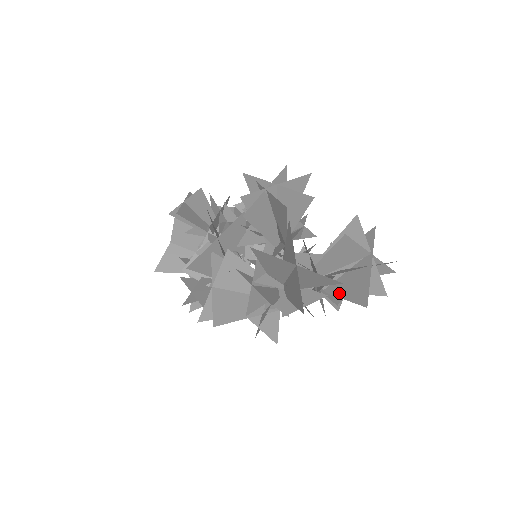
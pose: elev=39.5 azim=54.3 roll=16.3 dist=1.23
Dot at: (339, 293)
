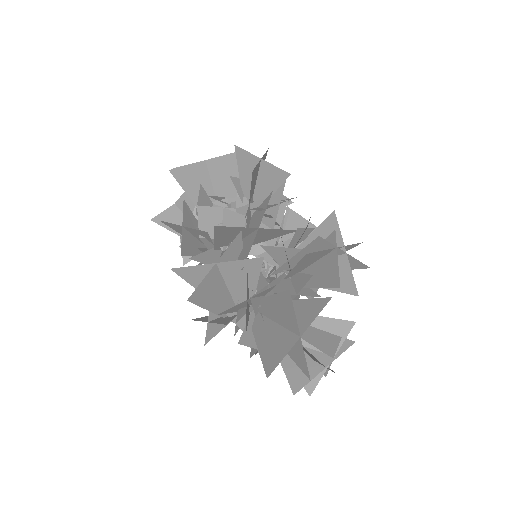
Dot at: occluded
